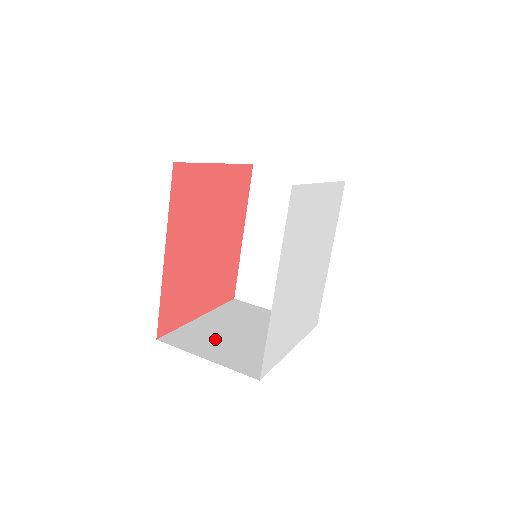
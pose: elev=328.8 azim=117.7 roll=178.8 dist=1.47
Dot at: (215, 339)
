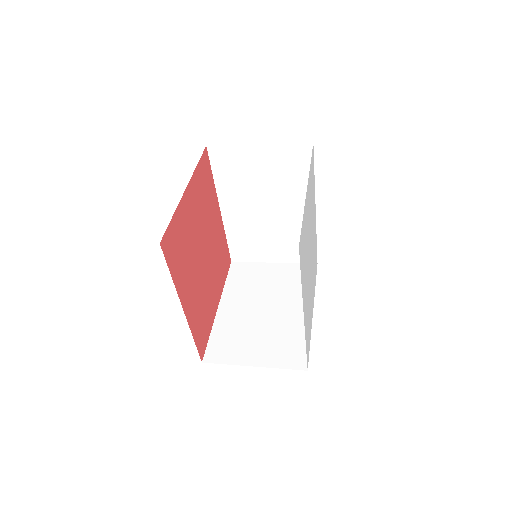
Dot at: (247, 334)
